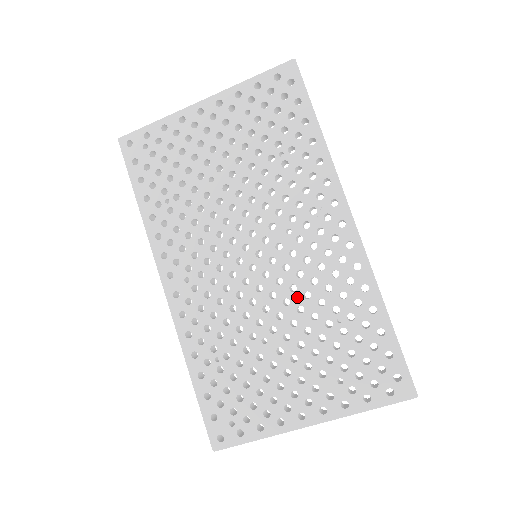
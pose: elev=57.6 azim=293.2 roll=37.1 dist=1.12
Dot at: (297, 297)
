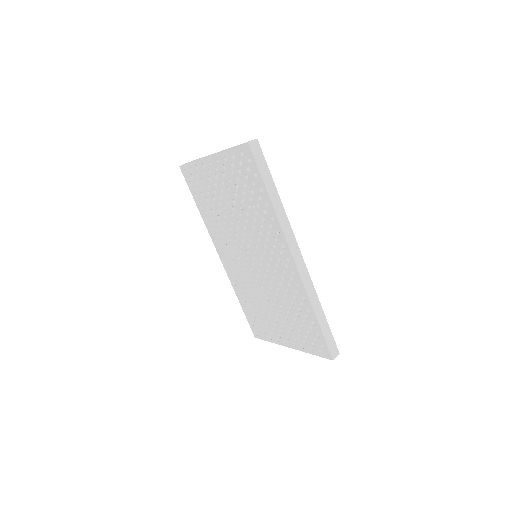
Dot at: (274, 288)
